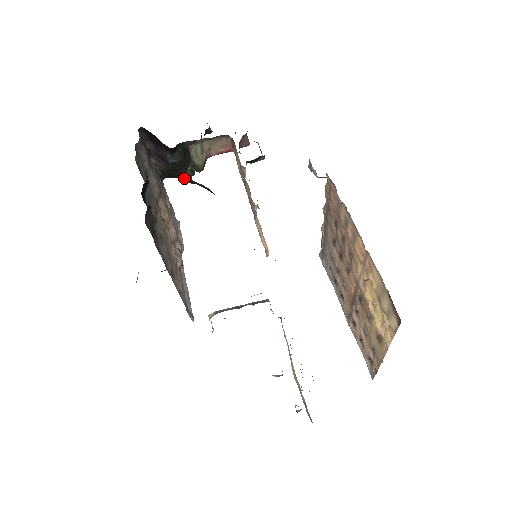
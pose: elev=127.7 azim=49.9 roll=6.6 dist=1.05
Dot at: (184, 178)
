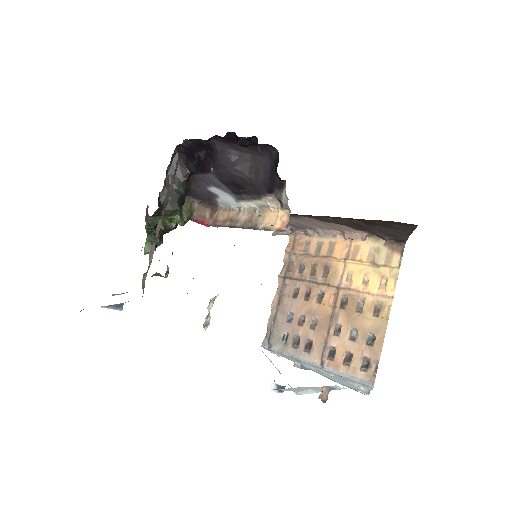
Dot at: (233, 153)
